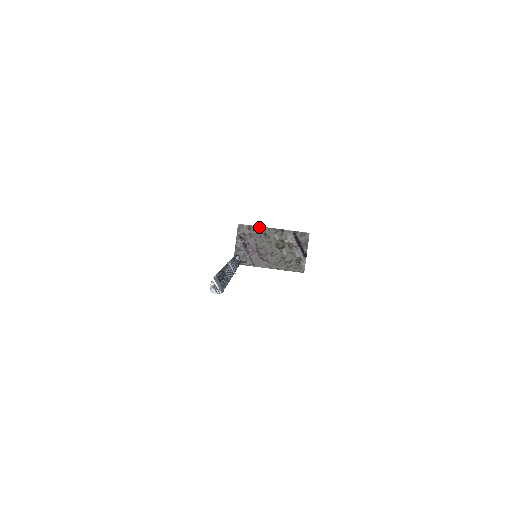
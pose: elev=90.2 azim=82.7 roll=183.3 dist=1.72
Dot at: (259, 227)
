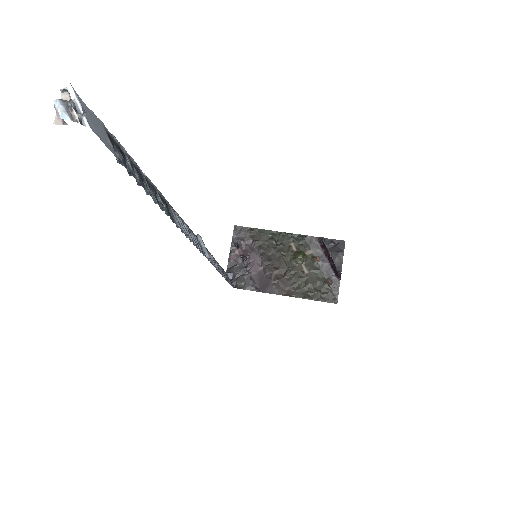
Dot at: (266, 231)
